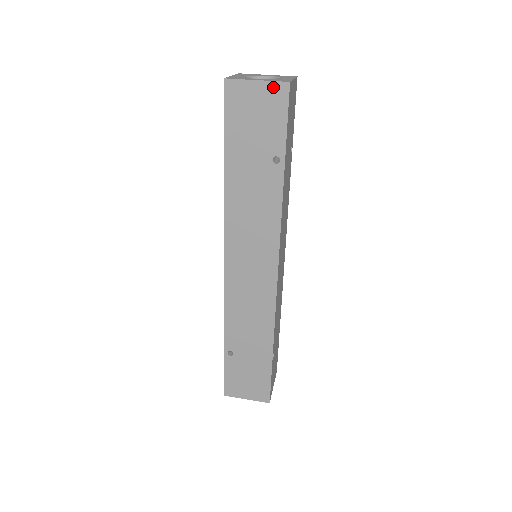
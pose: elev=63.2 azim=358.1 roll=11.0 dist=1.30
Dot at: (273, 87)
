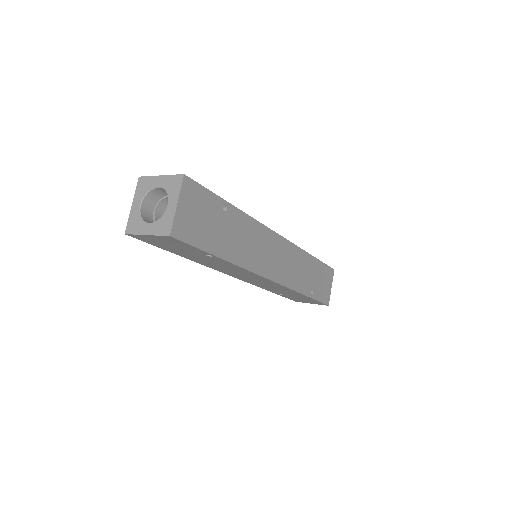
Dot at: (162, 237)
